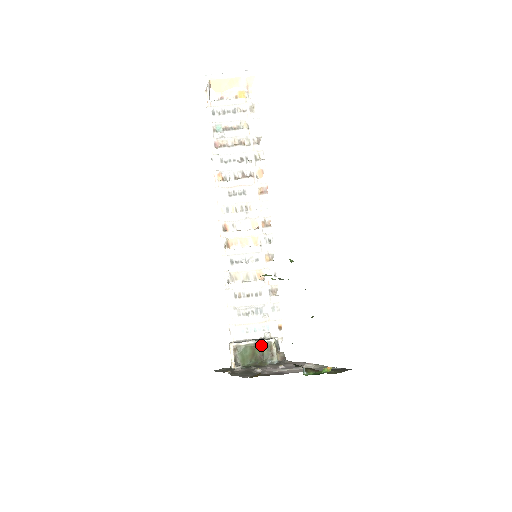
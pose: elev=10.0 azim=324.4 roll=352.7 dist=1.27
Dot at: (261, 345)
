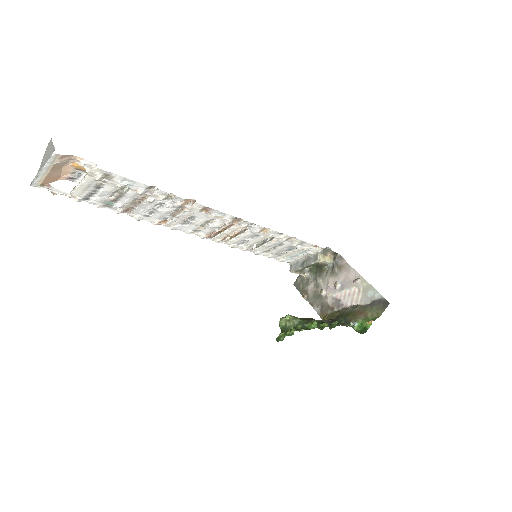
Dot at: (312, 265)
